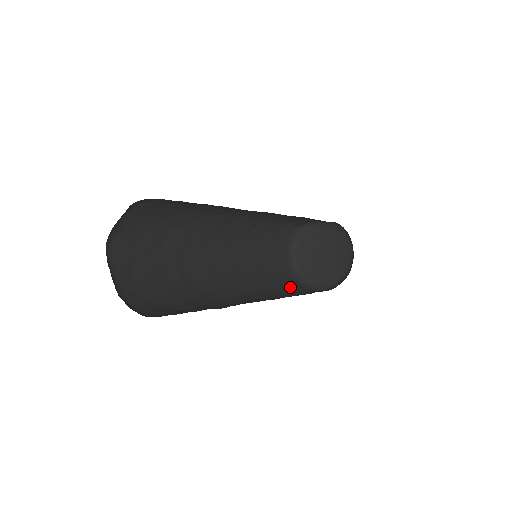
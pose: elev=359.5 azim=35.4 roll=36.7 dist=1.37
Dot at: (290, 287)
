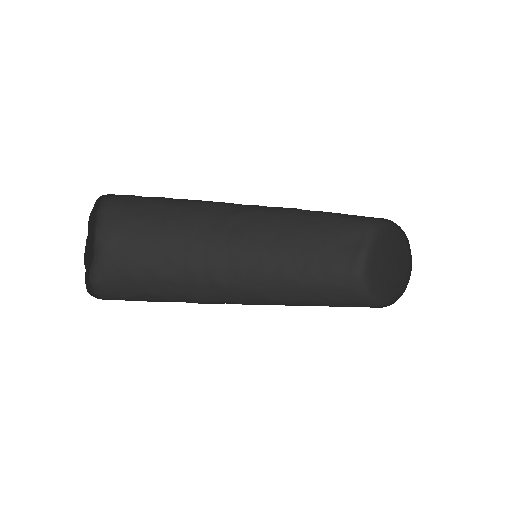
Dot at: occluded
